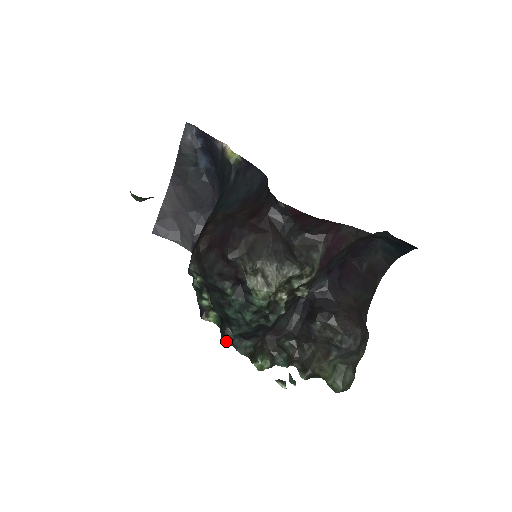
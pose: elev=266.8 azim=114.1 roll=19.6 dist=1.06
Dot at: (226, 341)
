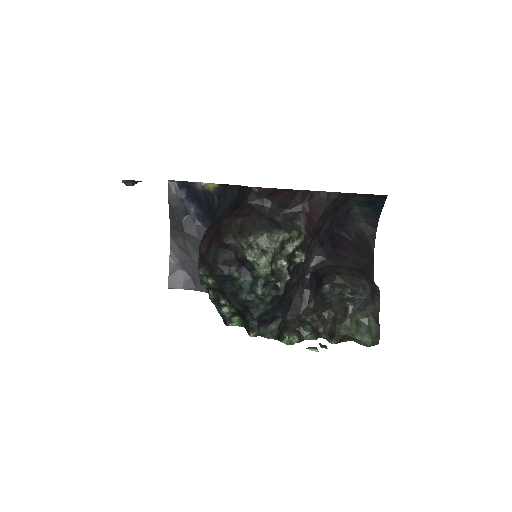
Dot at: (252, 332)
